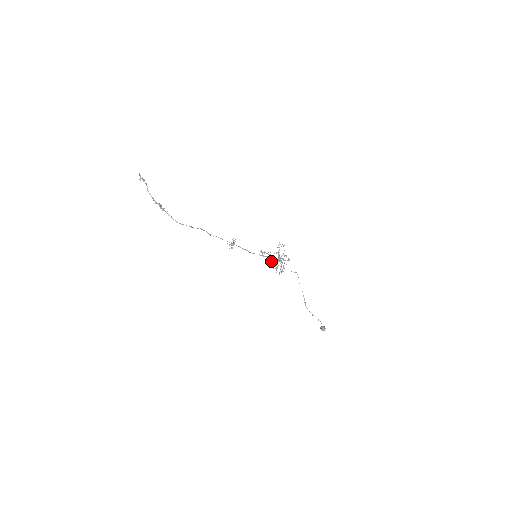
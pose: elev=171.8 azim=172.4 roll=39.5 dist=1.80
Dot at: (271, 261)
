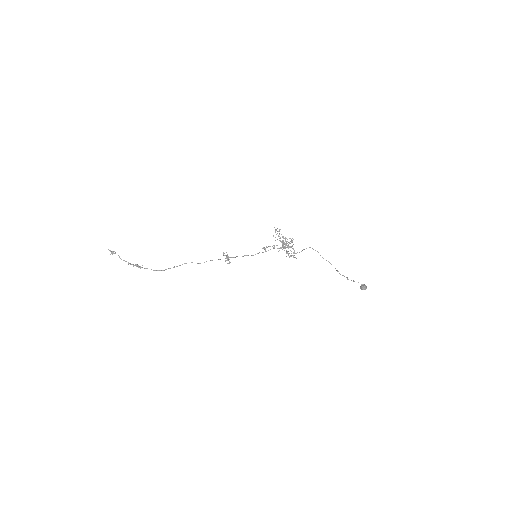
Dot at: (278, 251)
